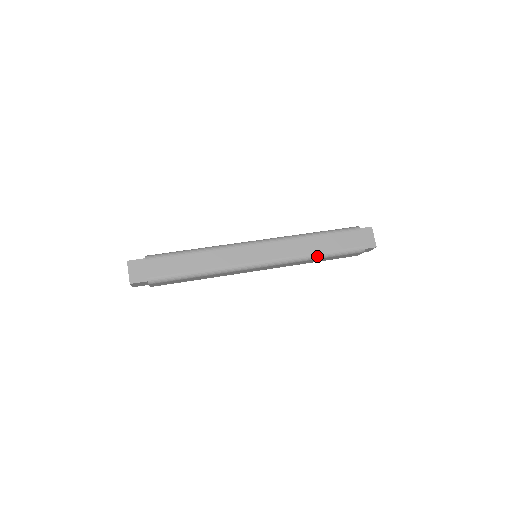
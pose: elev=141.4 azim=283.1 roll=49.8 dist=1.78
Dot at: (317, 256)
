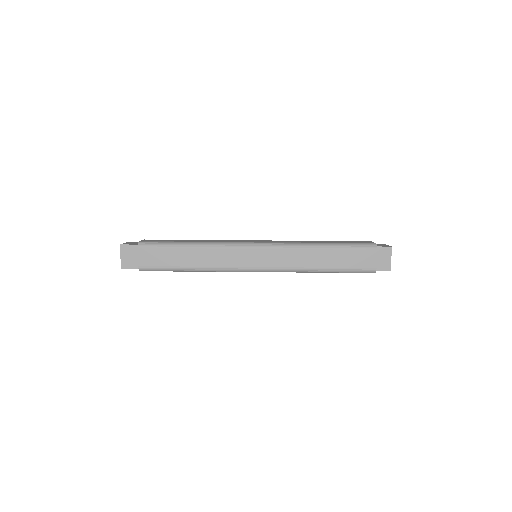
Dot at: (320, 271)
